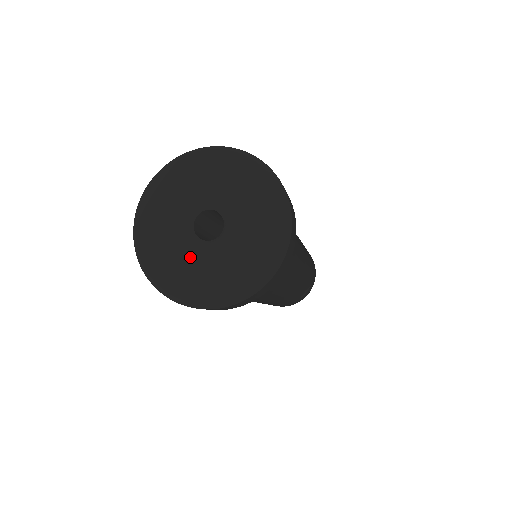
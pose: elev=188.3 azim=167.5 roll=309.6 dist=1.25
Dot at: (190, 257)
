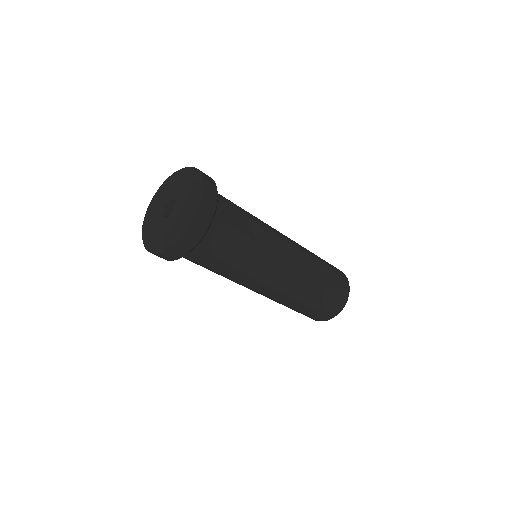
Dot at: (168, 224)
